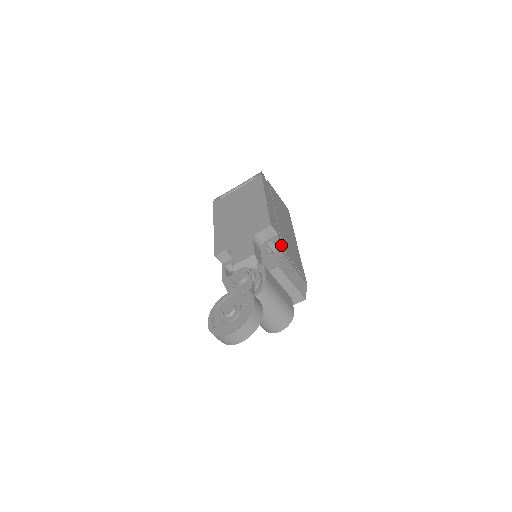
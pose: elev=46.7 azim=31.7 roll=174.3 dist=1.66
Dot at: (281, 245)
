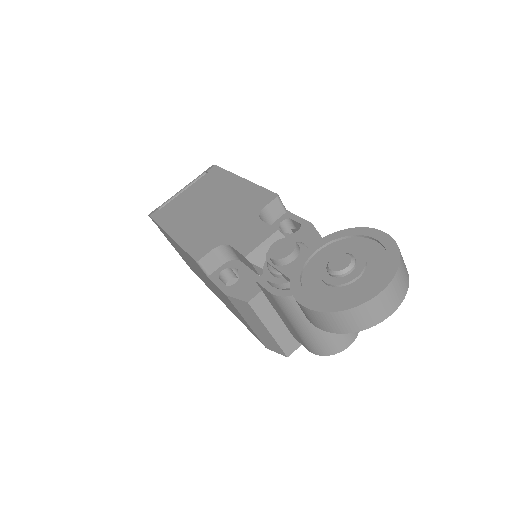
Dot at: occluded
